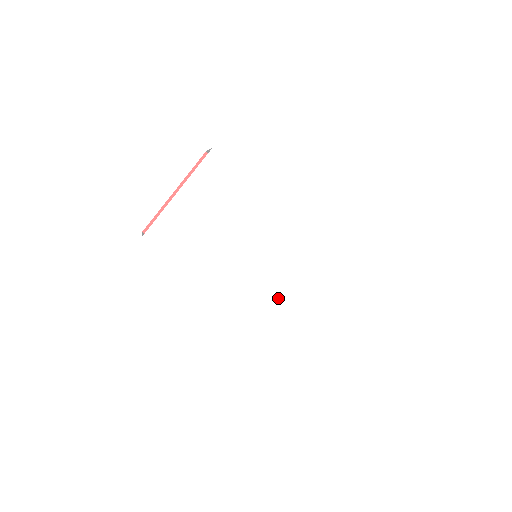
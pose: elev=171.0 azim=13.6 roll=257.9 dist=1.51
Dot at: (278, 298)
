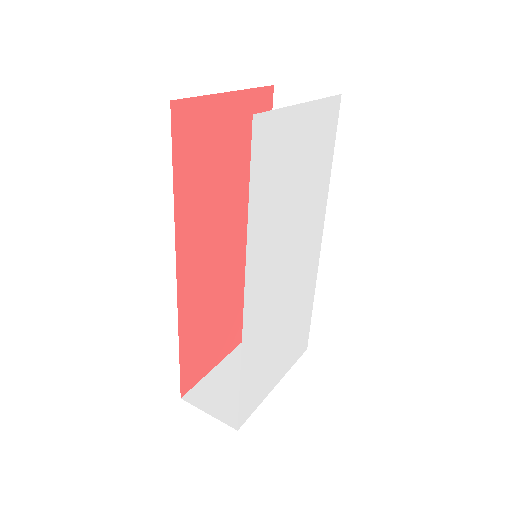
Dot at: (269, 328)
